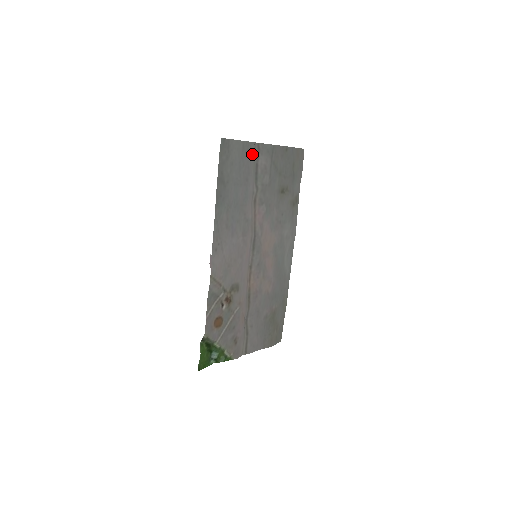
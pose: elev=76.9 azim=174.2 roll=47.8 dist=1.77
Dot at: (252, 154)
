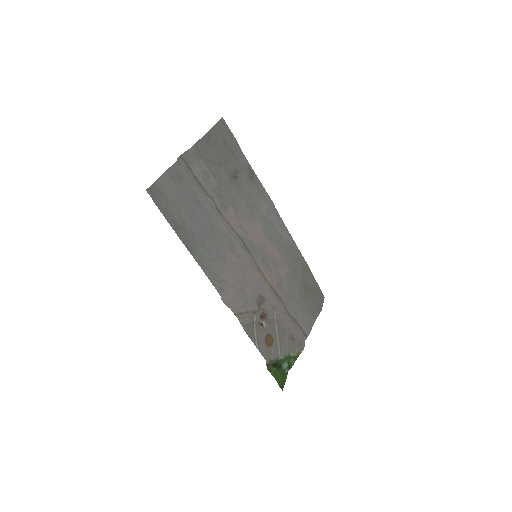
Dot at: (183, 173)
